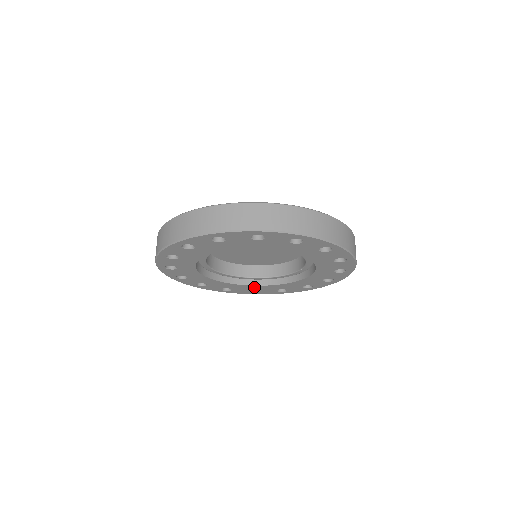
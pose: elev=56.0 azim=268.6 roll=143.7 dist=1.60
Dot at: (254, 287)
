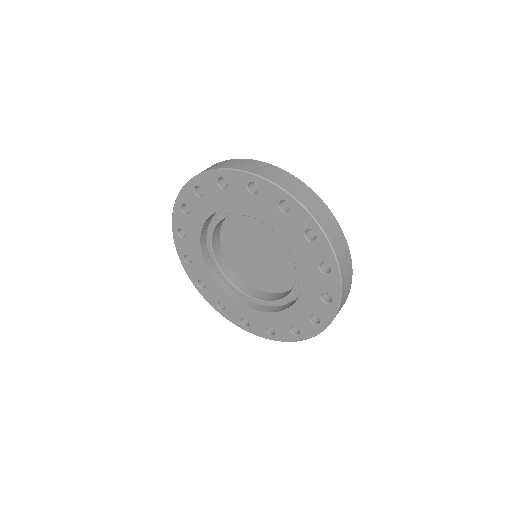
Dot at: (226, 297)
